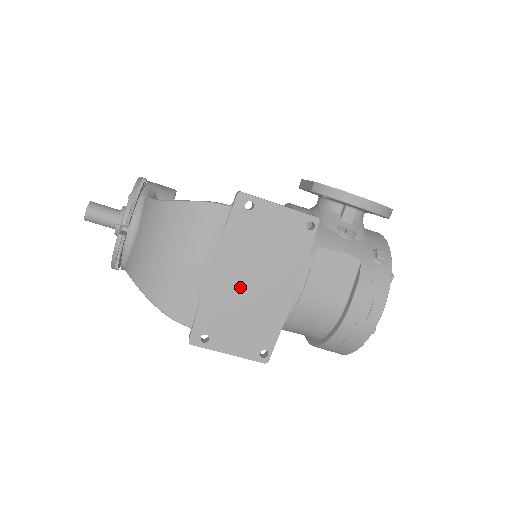
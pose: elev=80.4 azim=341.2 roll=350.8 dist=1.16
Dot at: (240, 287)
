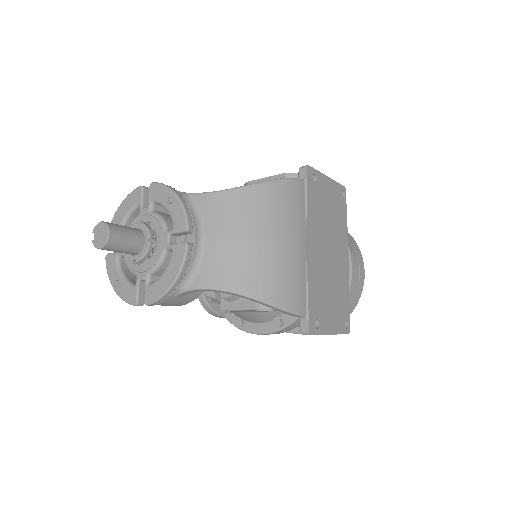
Dot at: (324, 261)
